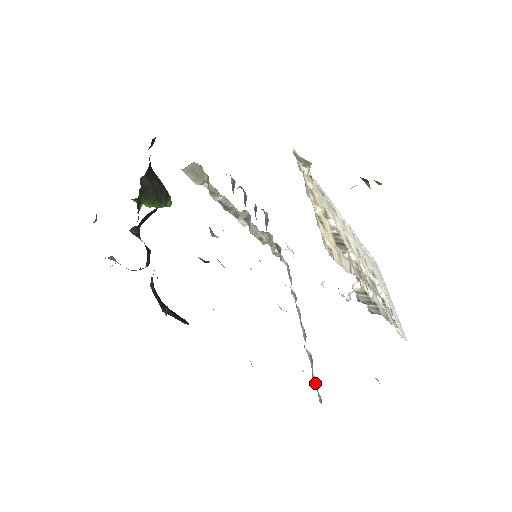
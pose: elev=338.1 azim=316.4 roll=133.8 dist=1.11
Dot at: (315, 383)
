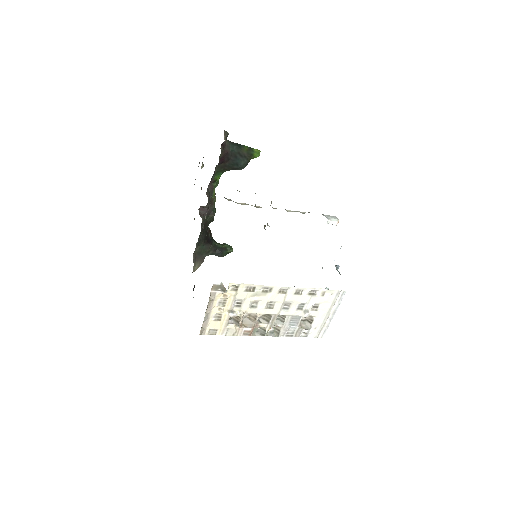
Dot at: occluded
